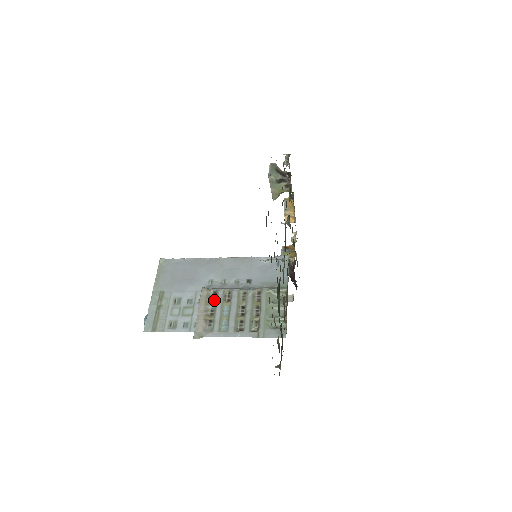
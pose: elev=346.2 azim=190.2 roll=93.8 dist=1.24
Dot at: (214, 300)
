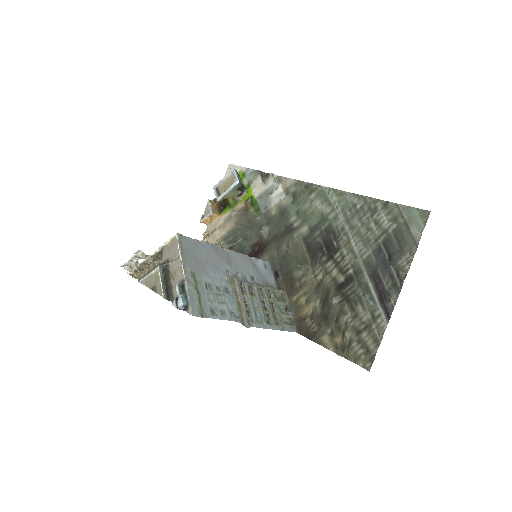
Dot at: (242, 291)
